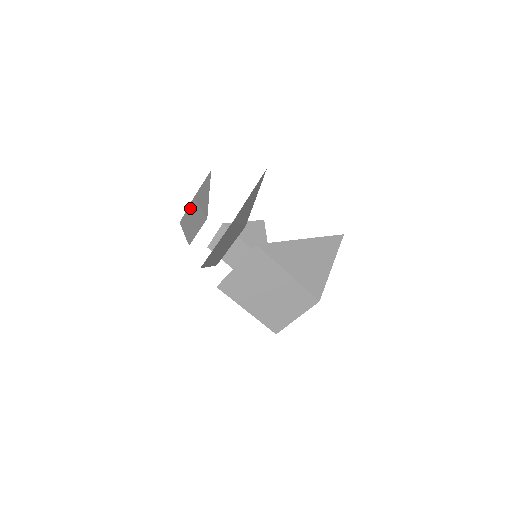
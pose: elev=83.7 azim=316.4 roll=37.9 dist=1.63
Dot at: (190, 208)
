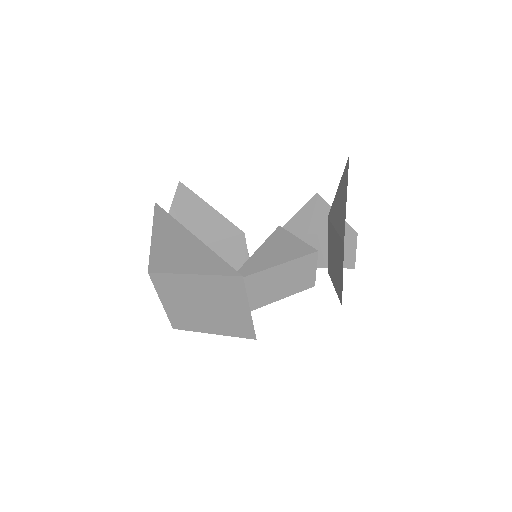
Dot at: occluded
